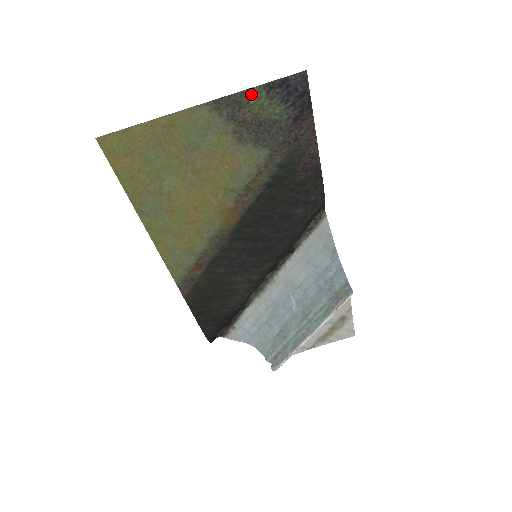
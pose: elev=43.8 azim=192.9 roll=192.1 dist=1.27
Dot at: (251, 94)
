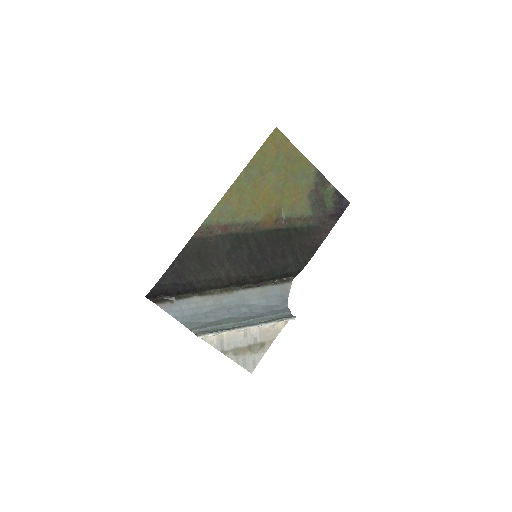
Dot at: (330, 186)
